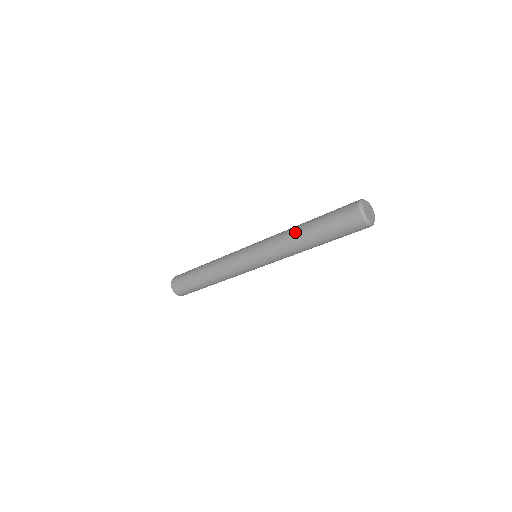
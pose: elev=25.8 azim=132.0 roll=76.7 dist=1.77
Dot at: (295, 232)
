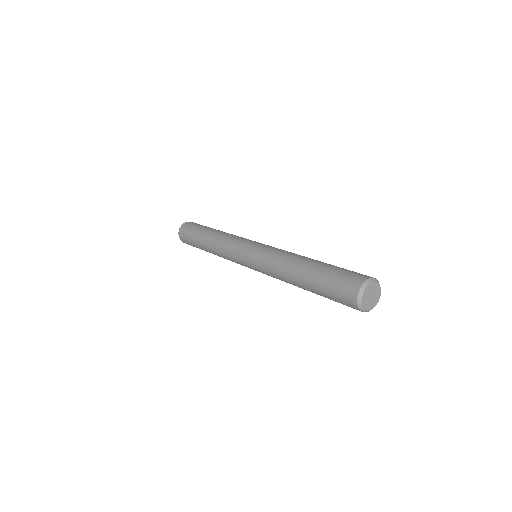
Dot at: (291, 282)
